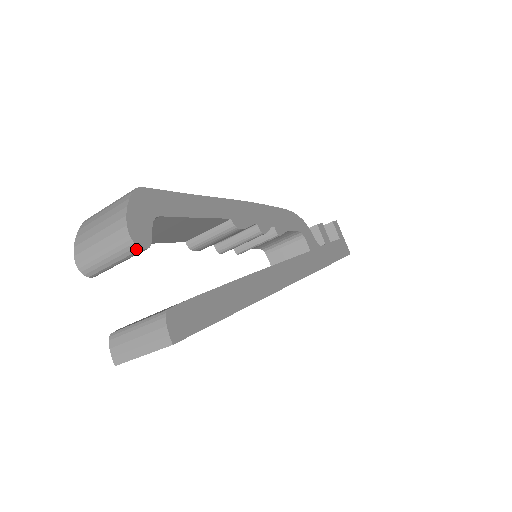
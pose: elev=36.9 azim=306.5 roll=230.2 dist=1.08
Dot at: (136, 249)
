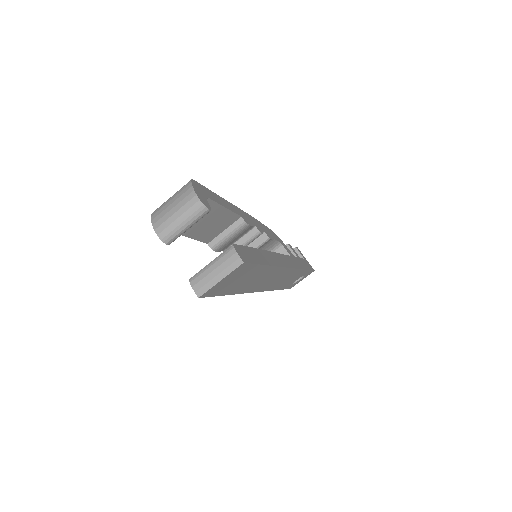
Dot at: (204, 210)
